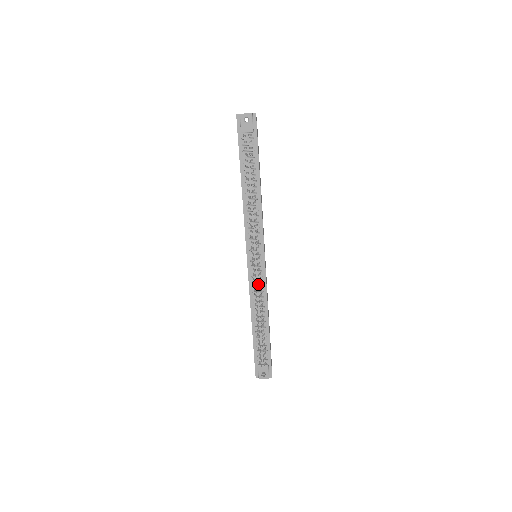
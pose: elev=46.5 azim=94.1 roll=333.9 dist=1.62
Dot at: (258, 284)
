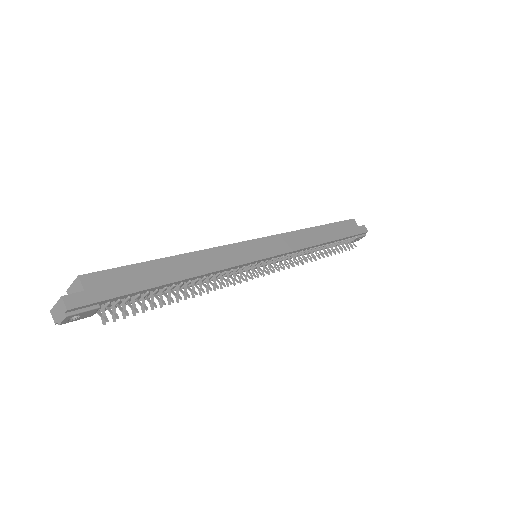
Dot at: (286, 257)
